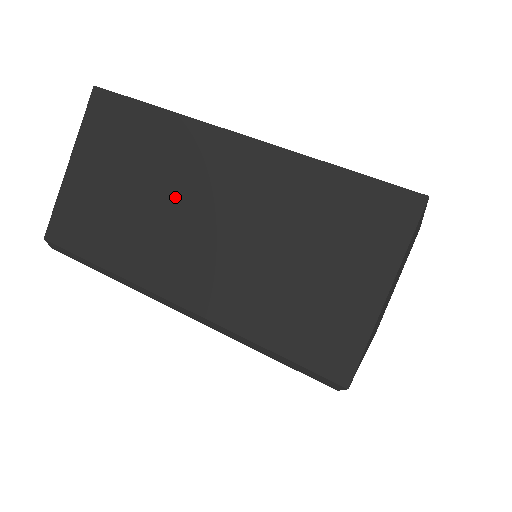
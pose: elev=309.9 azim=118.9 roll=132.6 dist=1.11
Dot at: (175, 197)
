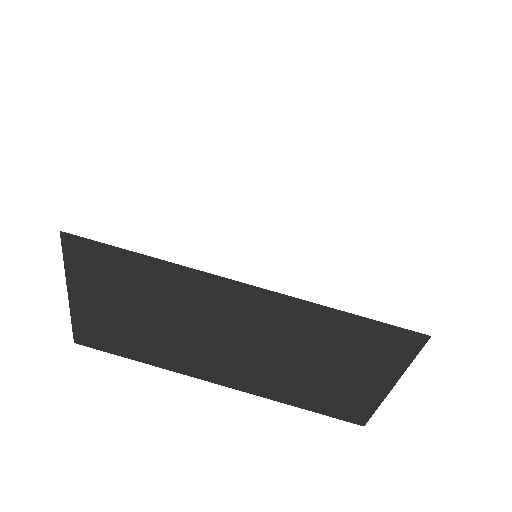
Dot at: (193, 324)
